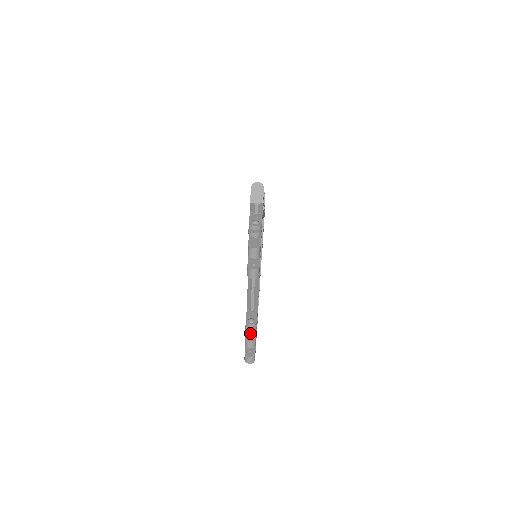
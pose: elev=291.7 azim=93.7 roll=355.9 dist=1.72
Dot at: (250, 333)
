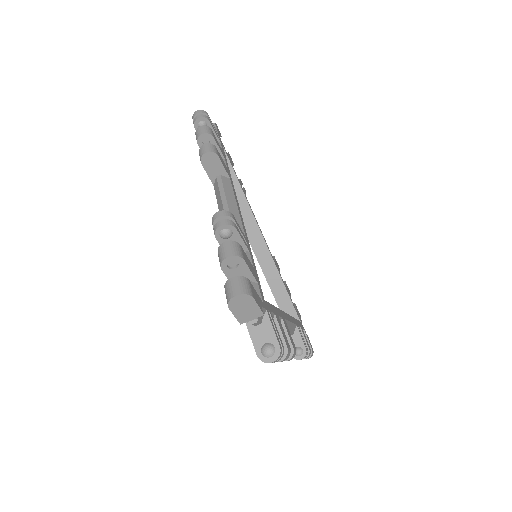
Dot at: occluded
